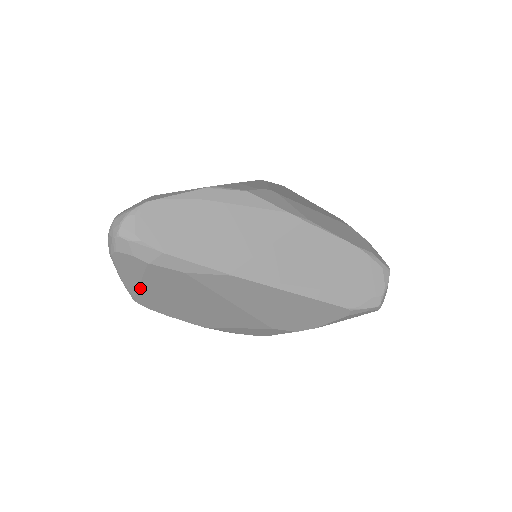
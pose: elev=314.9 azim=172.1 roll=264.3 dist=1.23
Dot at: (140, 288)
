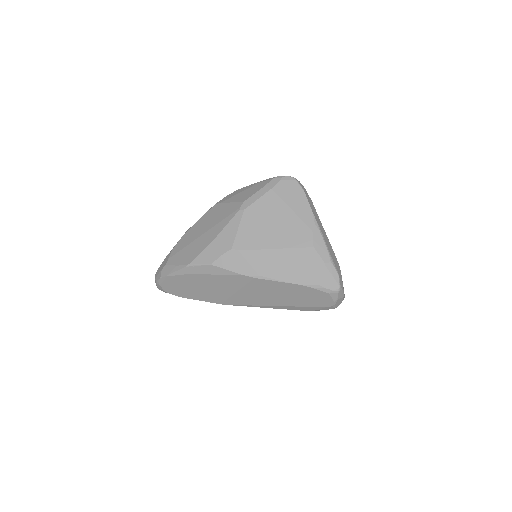
Dot at: occluded
